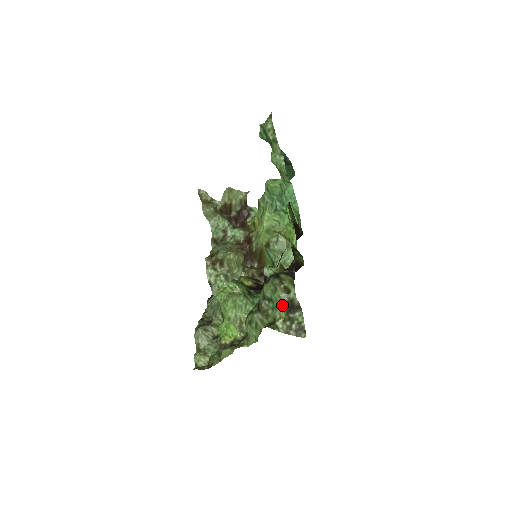
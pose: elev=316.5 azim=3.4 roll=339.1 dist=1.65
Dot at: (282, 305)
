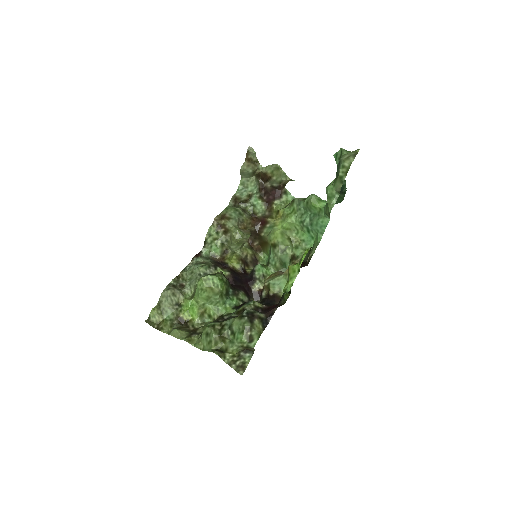
Dot at: (239, 347)
